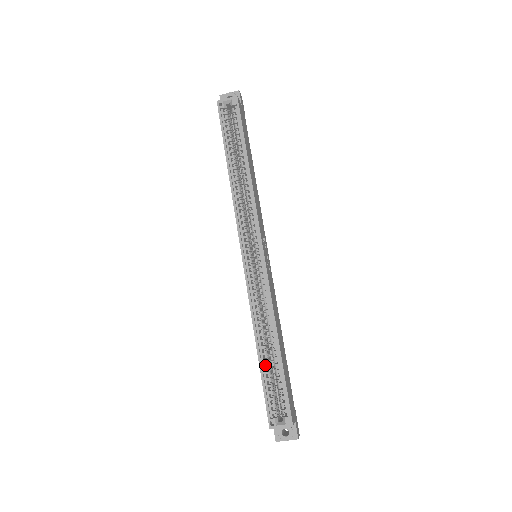
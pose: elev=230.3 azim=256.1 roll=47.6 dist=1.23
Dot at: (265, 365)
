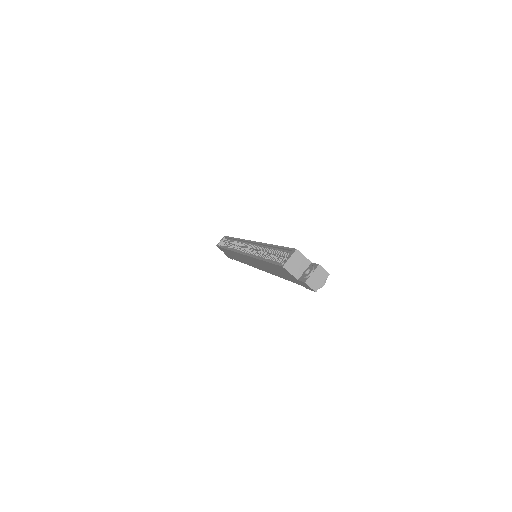
Dot at: (269, 259)
